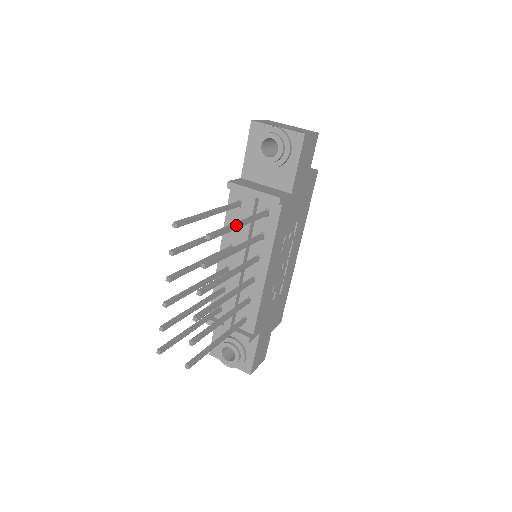
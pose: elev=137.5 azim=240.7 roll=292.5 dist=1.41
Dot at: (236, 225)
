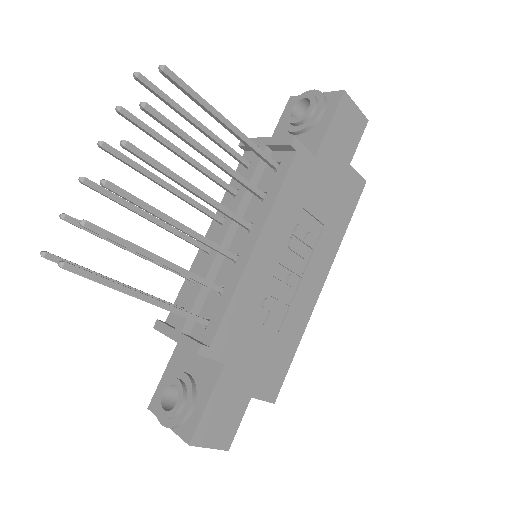
Dot at: (216, 110)
